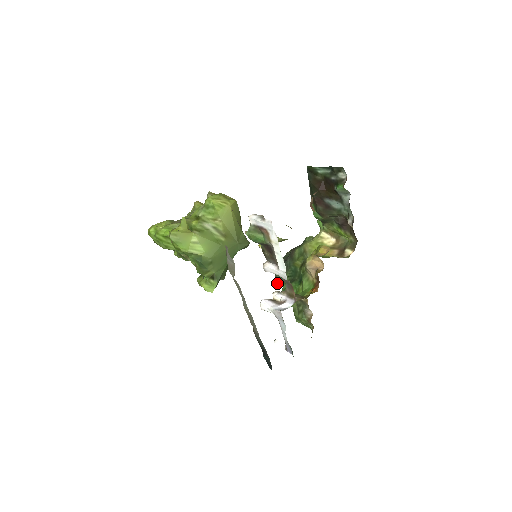
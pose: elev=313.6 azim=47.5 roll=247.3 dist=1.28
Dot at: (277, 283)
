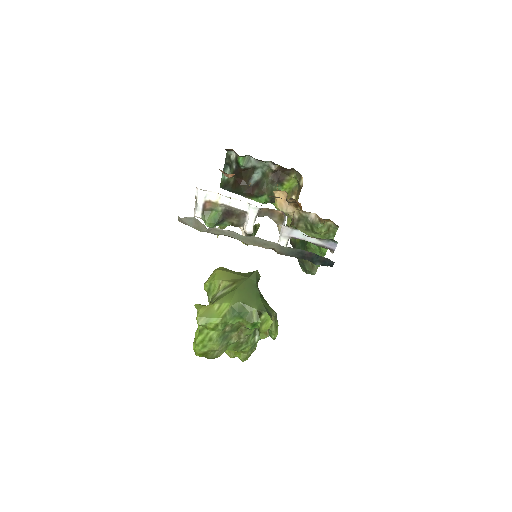
Dot at: (312, 272)
